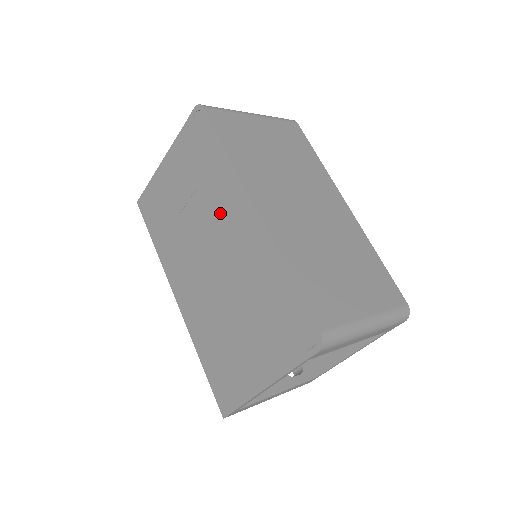
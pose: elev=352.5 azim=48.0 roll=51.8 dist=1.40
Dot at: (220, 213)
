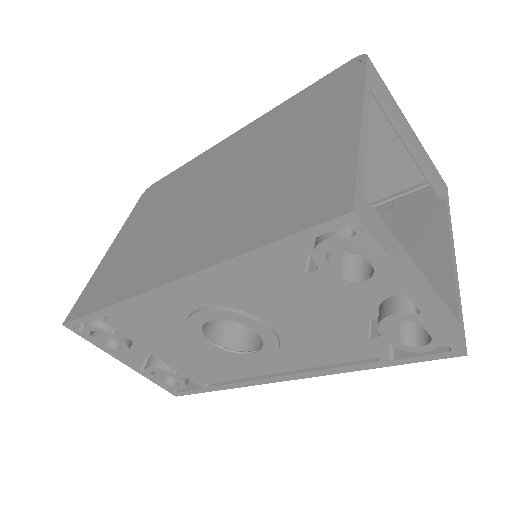
Dot at: (199, 176)
